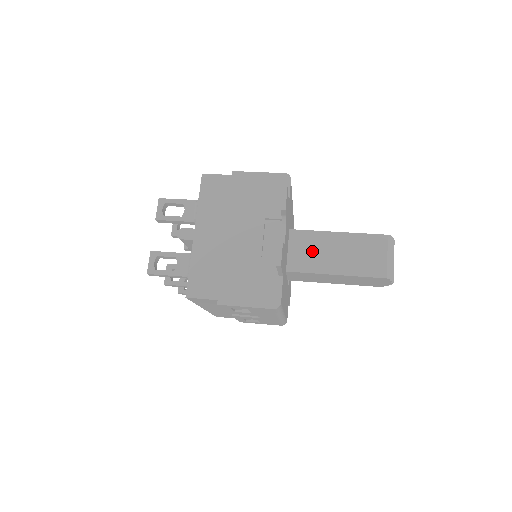
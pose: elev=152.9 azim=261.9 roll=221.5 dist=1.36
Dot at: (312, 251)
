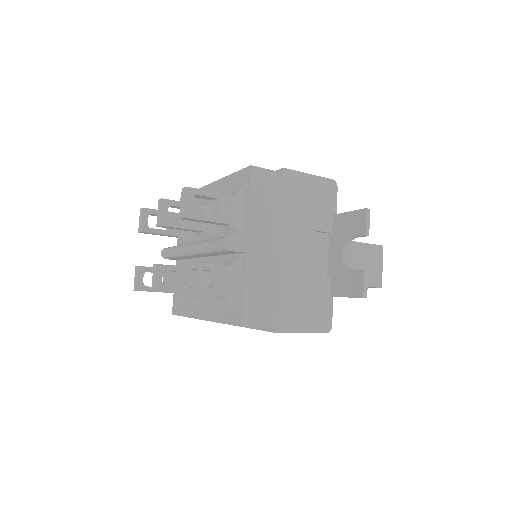
Dot at: occluded
